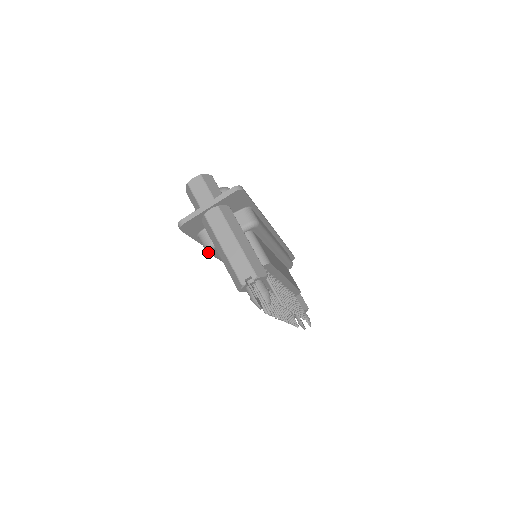
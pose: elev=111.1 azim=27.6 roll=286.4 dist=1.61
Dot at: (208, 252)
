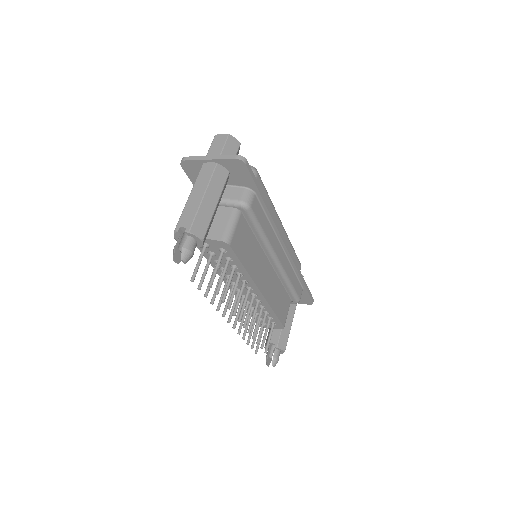
Dot at: occluded
